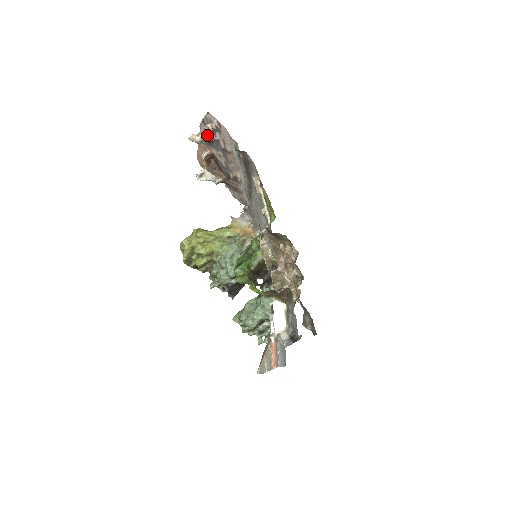
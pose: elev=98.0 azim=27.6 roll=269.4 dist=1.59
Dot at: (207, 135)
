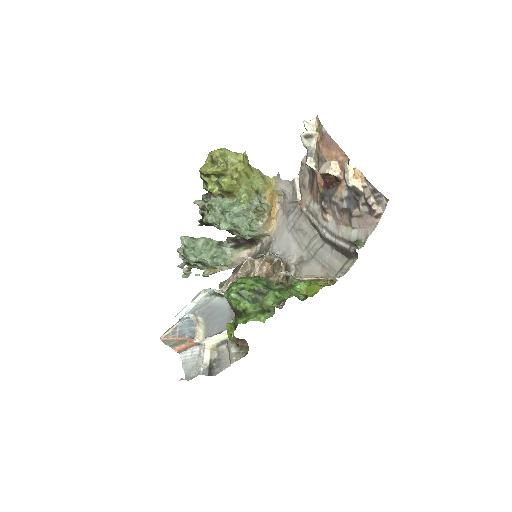
Dot at: (360, 192)
